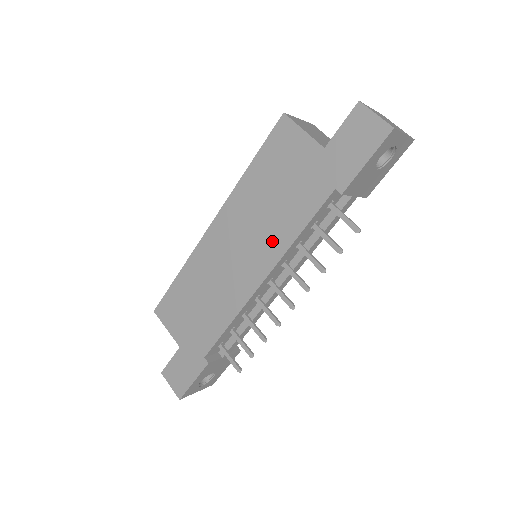
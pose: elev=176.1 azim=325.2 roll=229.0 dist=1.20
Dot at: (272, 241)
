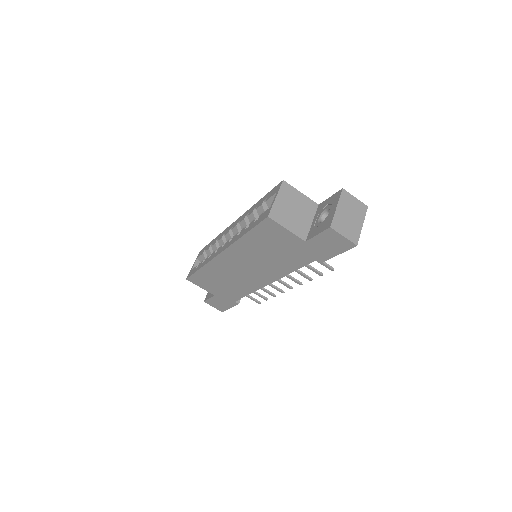
Dot at: (273, 270)
